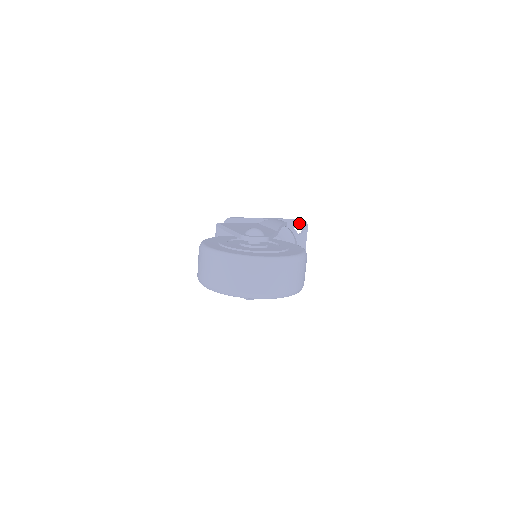
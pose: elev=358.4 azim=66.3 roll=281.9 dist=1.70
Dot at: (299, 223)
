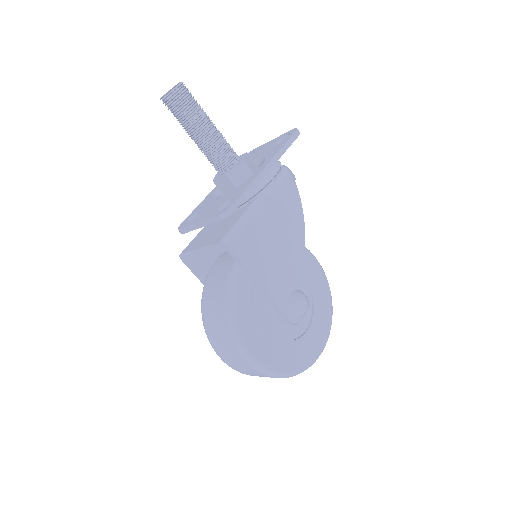
Dot at: occluded
